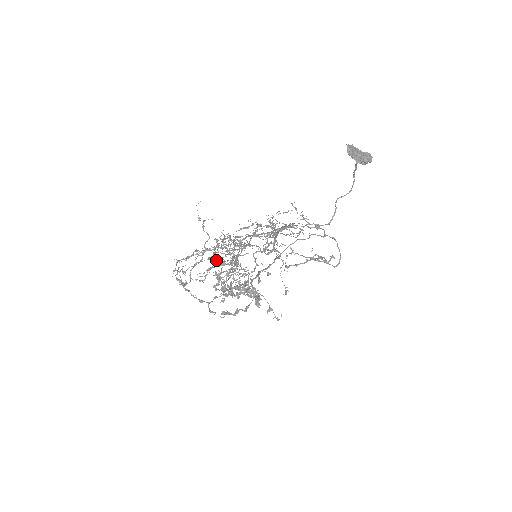
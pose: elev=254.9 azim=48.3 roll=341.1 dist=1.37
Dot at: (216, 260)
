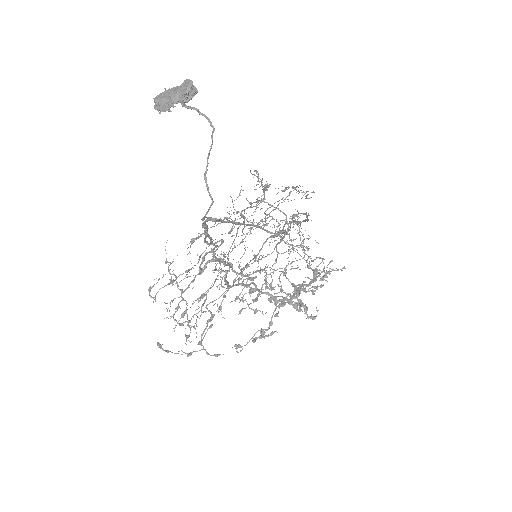
Dot at: (238, 279)
